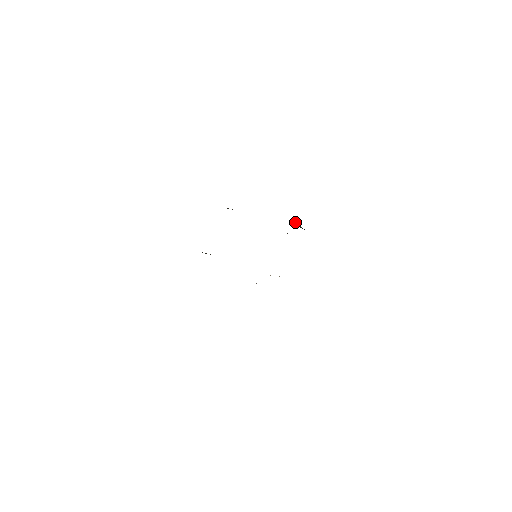
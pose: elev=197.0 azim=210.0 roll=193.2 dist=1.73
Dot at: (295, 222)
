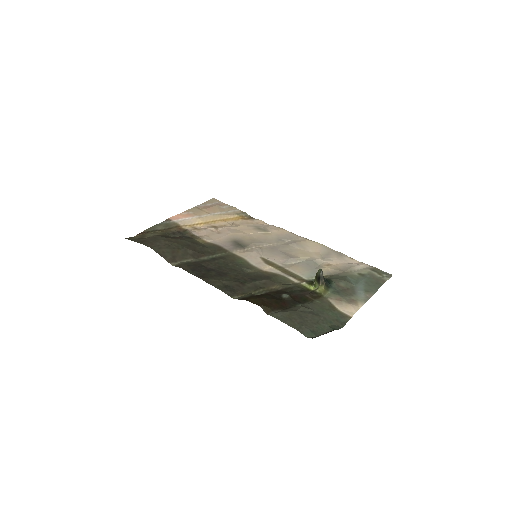
Dot at: (321, 281)
